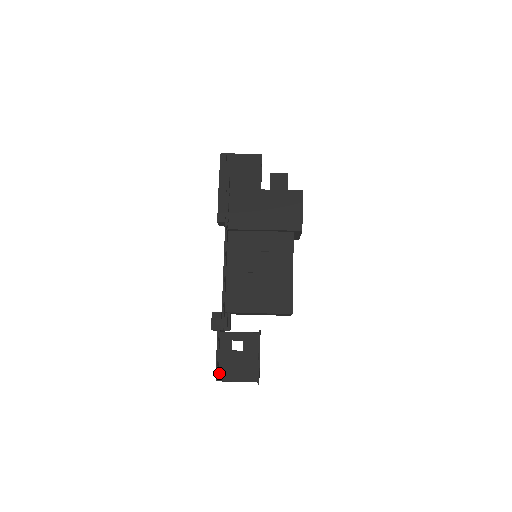
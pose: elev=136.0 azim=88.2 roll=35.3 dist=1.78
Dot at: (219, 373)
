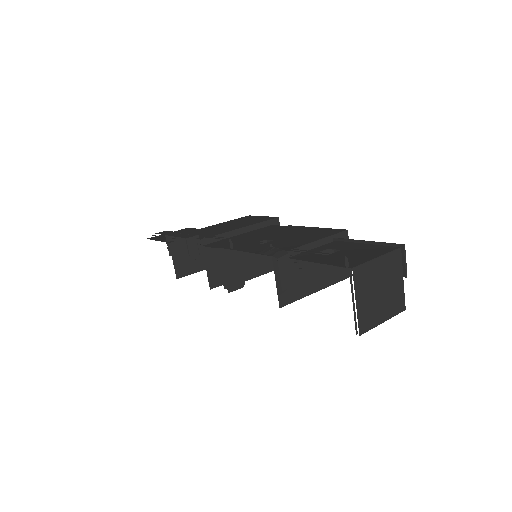
Dot at: (343, 265)
